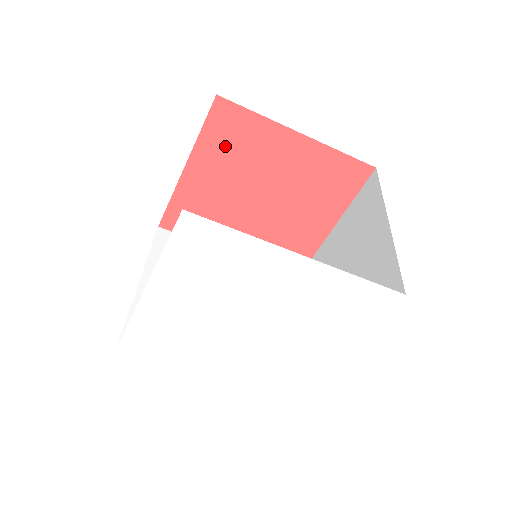
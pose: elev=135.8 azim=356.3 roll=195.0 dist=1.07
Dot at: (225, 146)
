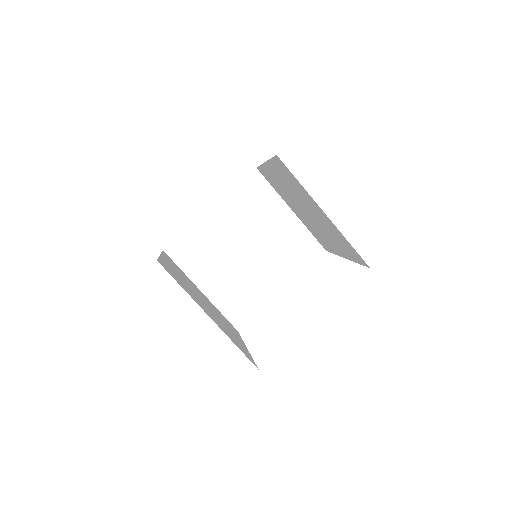
Dot at: occluded
